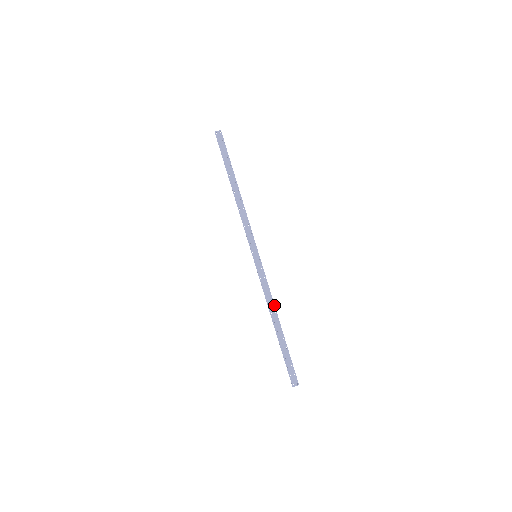
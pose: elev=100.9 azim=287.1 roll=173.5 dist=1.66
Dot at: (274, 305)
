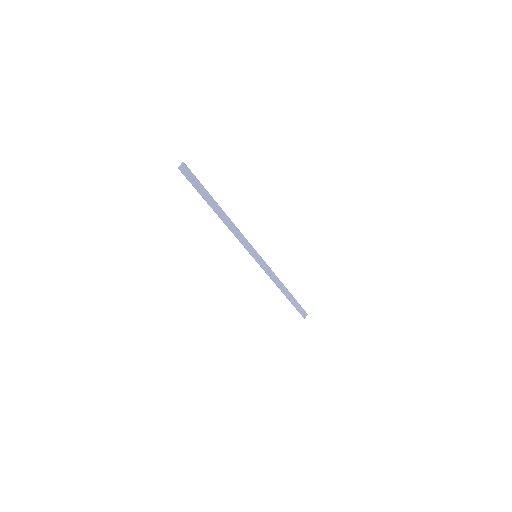
Dot at: occluded
